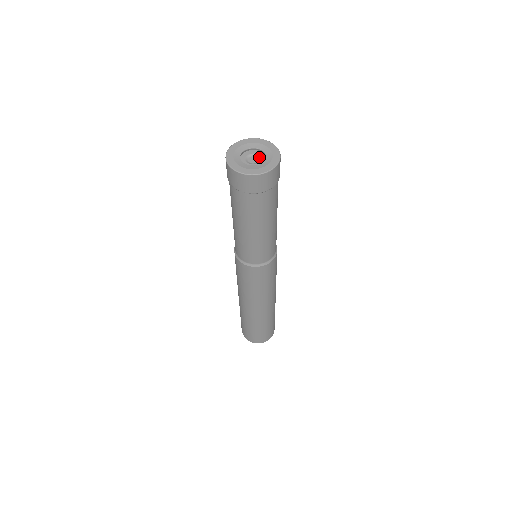
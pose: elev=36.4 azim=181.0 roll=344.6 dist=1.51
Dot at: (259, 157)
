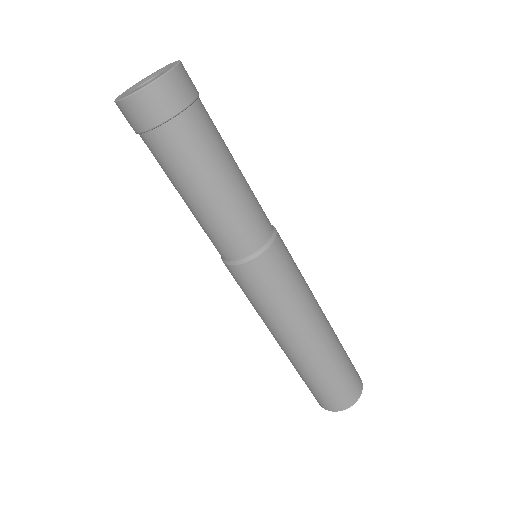
Dot at: occluded
